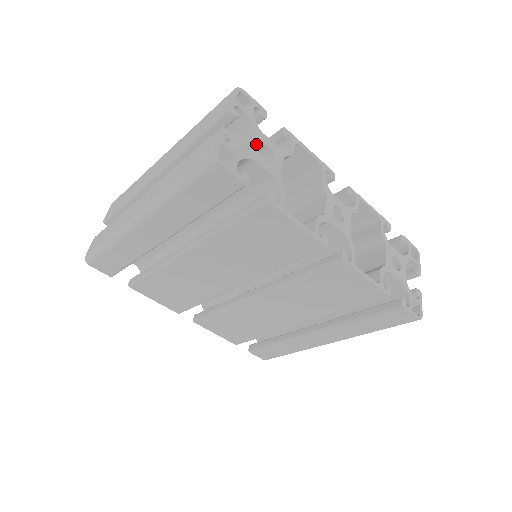
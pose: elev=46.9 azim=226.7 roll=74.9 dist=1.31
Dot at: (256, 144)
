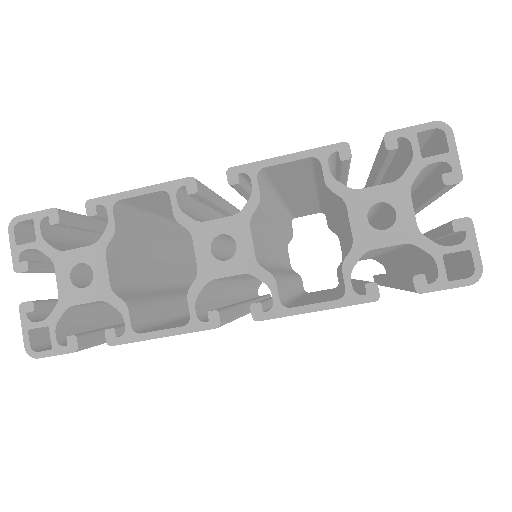
Dot at: (64, 279)
